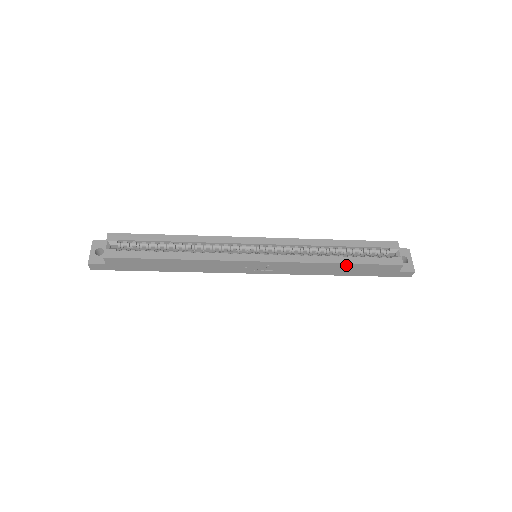
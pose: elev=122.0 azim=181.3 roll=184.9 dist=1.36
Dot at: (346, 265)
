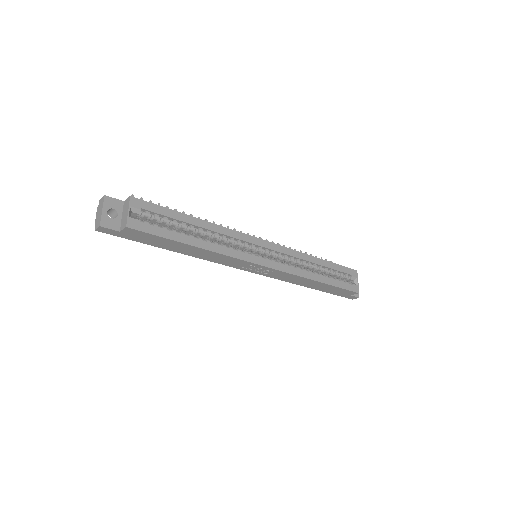
Dot at: (323, 284)
